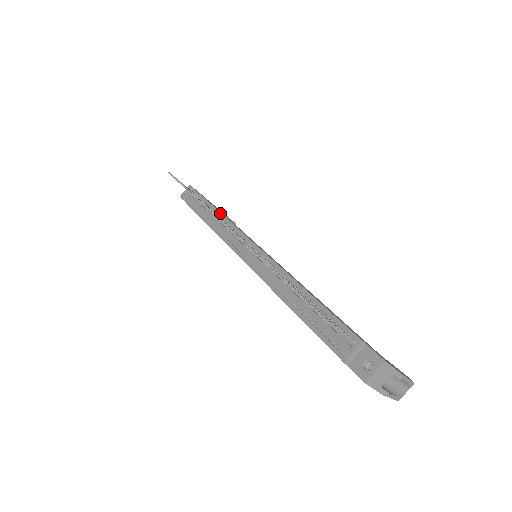
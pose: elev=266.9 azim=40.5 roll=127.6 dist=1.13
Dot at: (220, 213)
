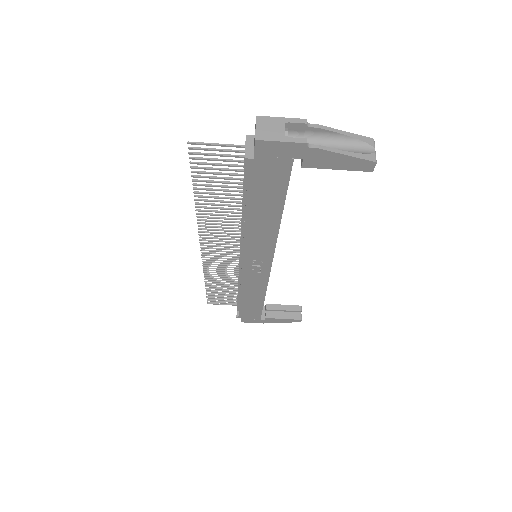
Dot at: occluded
